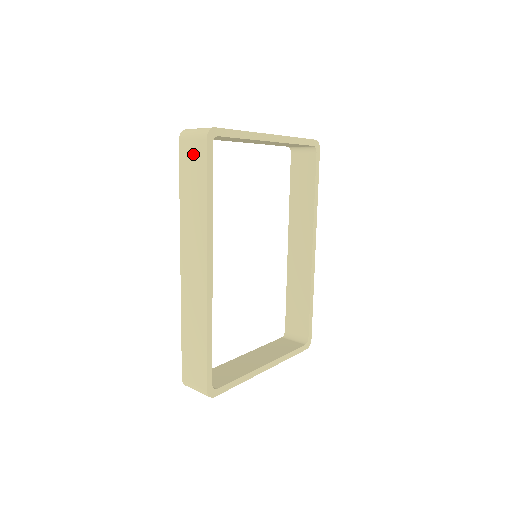
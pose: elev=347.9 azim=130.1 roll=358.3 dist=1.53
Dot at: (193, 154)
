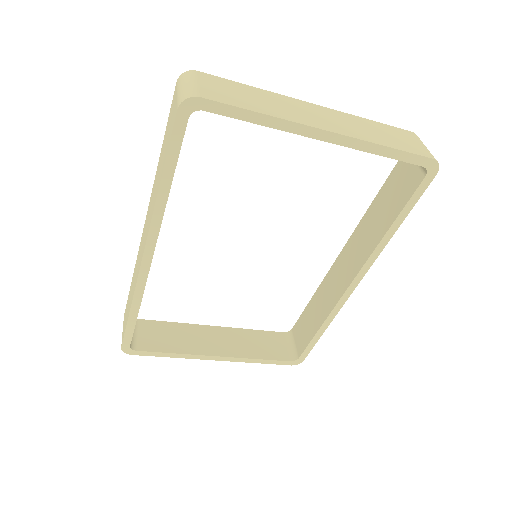
Dot at: (172, 115)
